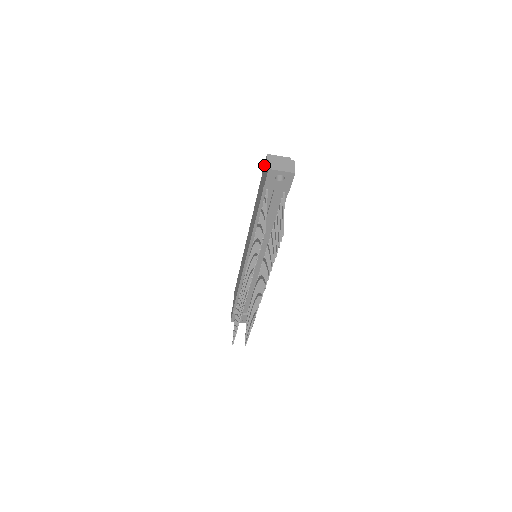
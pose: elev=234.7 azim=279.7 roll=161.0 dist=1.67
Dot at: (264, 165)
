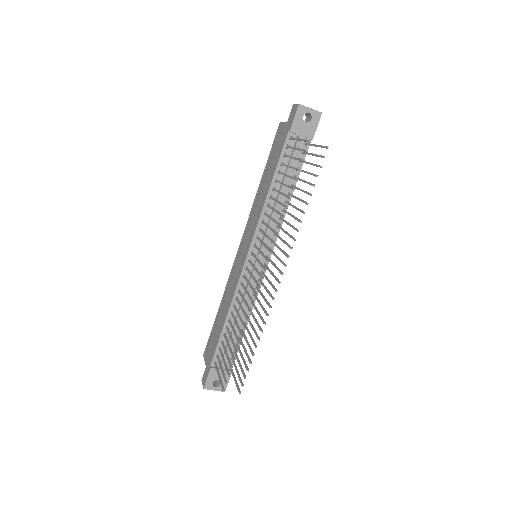
Dot at: (276, 134)
